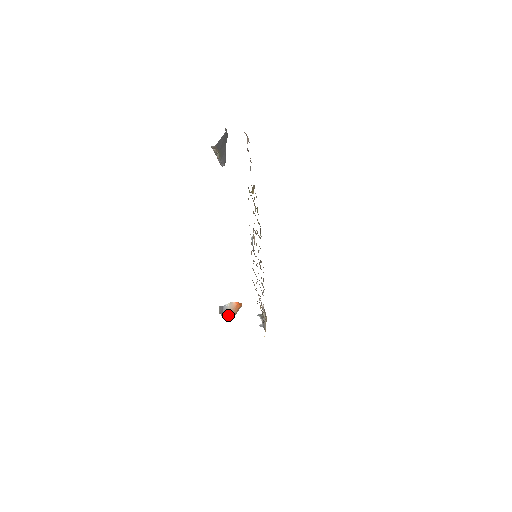
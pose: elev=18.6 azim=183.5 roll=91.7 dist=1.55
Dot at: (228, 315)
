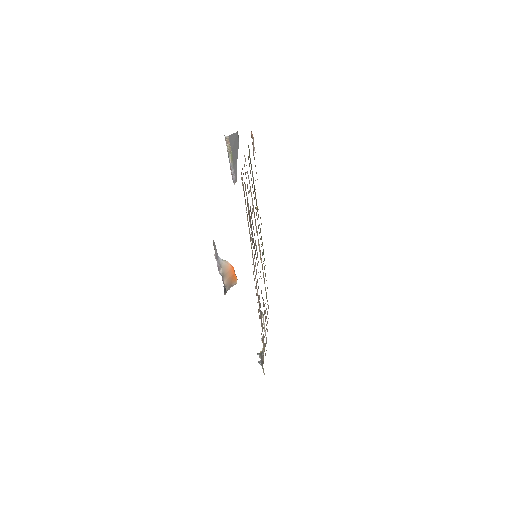
Dot at: (222, 270)
